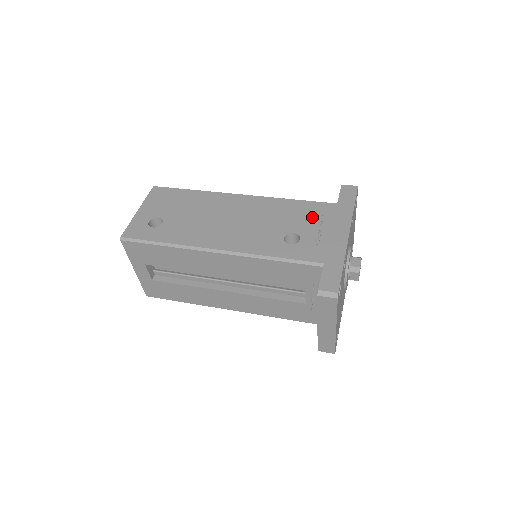
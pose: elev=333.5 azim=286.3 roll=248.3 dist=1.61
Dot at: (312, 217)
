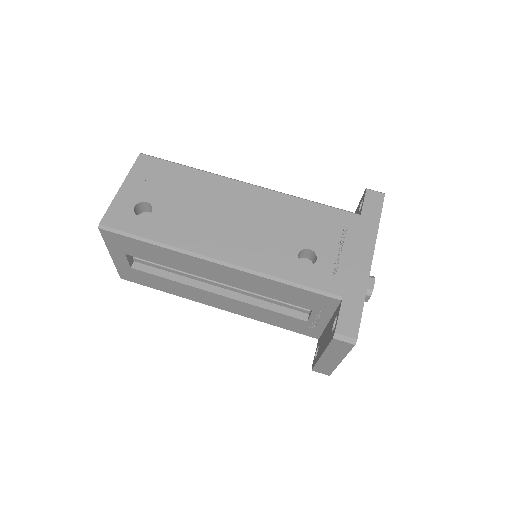
Dot at: (331, 230)
